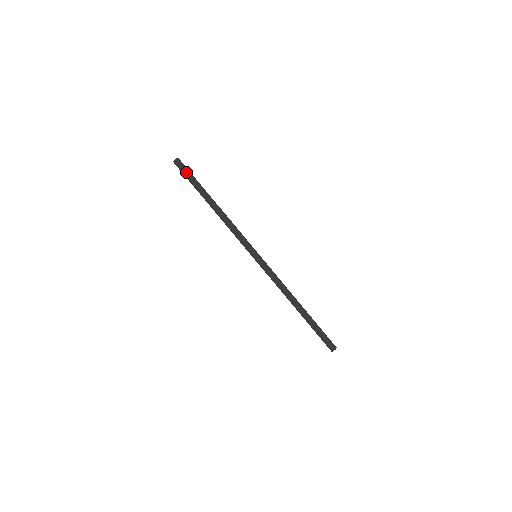
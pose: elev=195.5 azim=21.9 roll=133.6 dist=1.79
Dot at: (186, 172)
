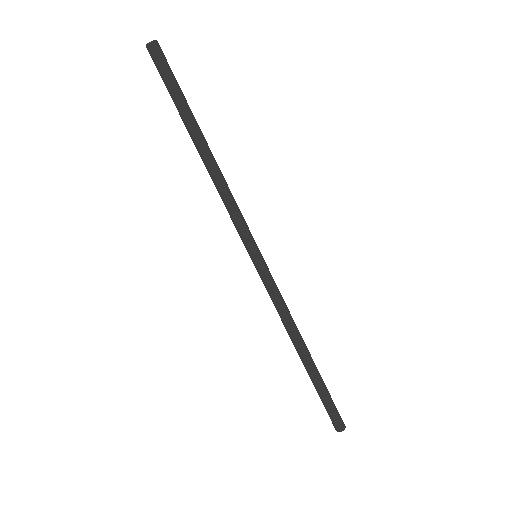
Dot at: (170, 71)
